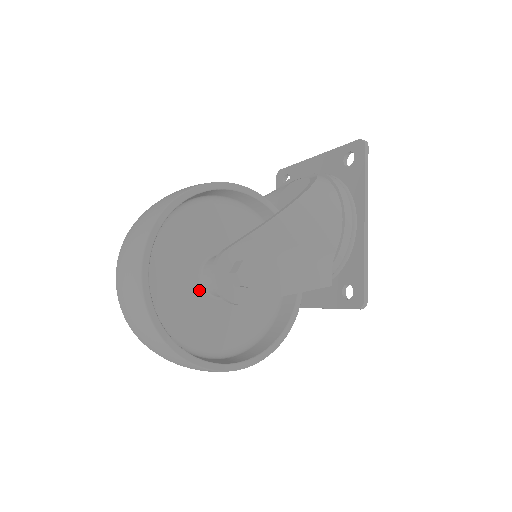
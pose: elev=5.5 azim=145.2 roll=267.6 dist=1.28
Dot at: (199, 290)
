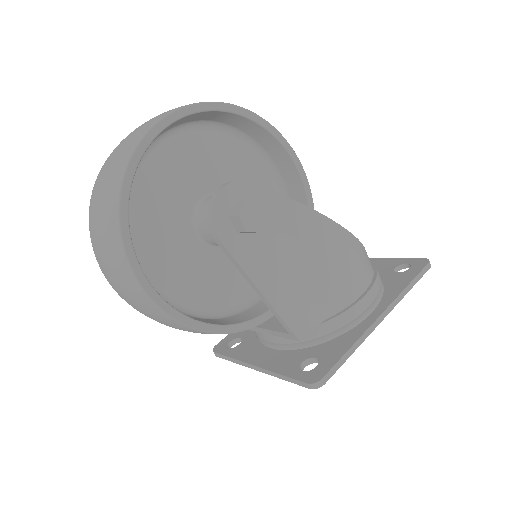
Dot at: (190, 206)
